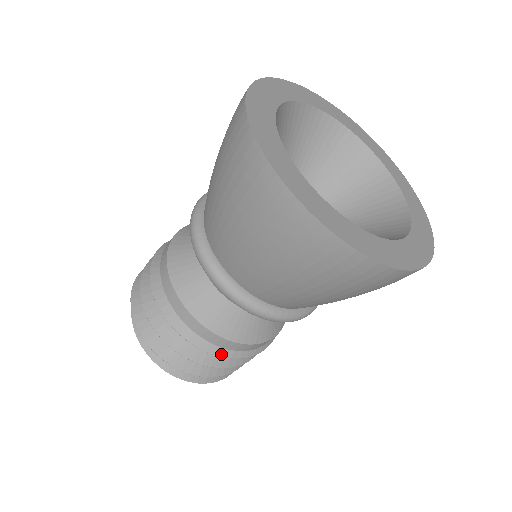
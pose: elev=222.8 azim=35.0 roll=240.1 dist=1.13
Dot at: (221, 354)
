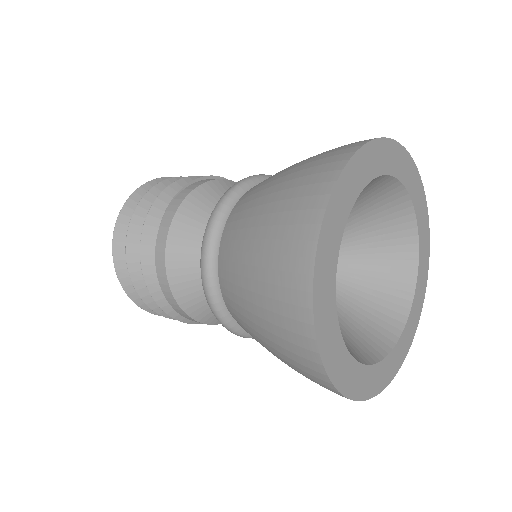
Dot at: occluded
